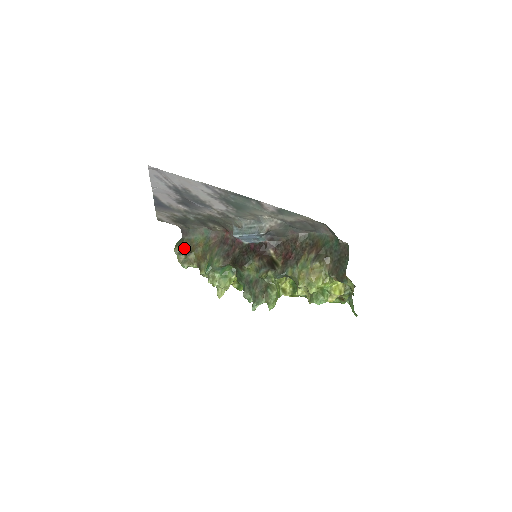
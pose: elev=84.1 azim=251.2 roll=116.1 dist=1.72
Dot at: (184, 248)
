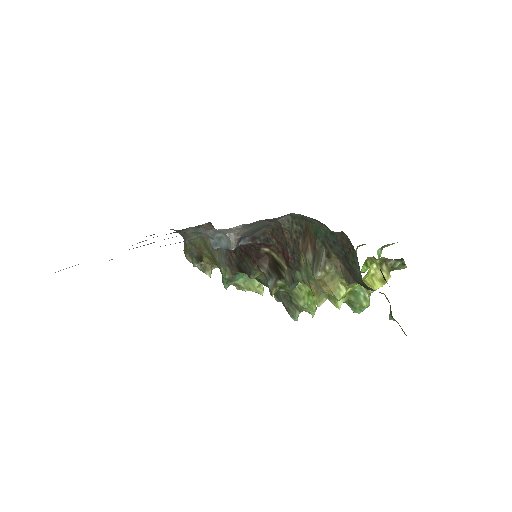
Dot at: (192, 255)
